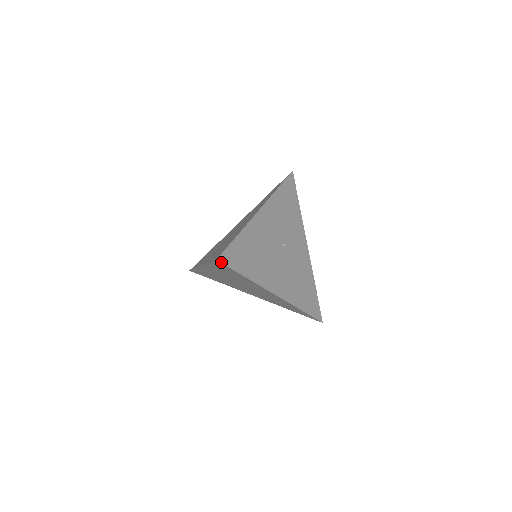
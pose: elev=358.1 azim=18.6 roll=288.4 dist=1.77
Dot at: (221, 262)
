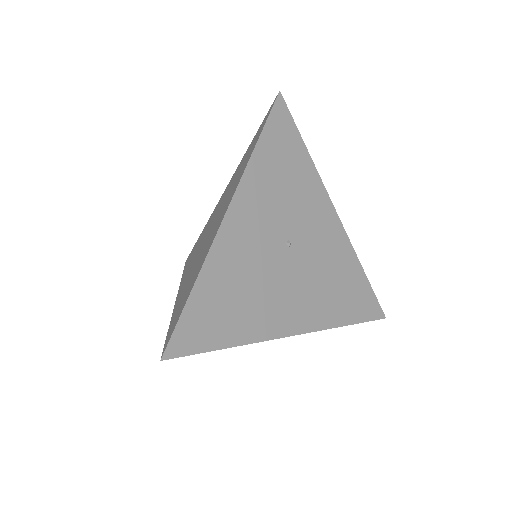
Dot at: (171, 357)
